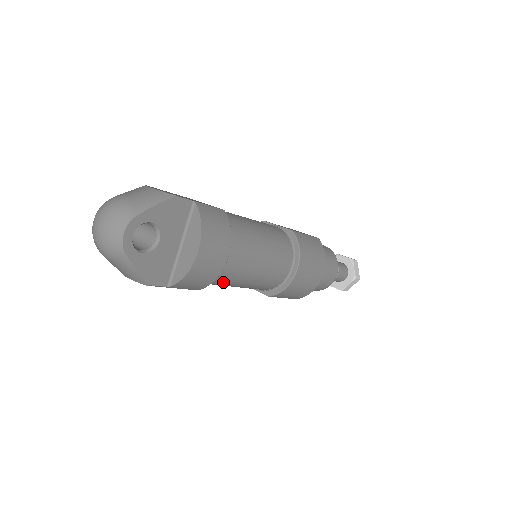
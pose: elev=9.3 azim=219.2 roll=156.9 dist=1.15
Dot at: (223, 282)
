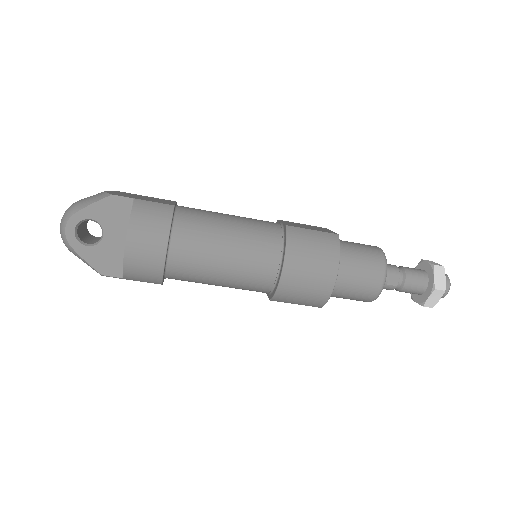
Dot at: (191, 278)
